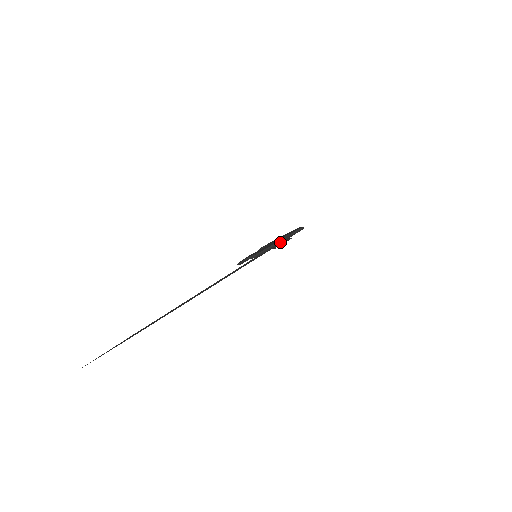
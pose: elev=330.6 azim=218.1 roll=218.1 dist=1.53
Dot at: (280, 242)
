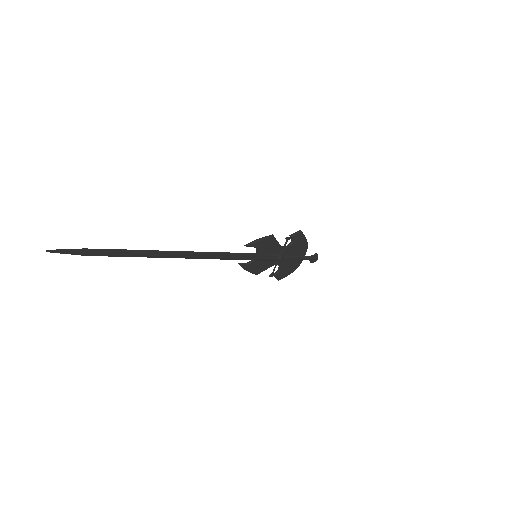
Dot at: (286, 255)
